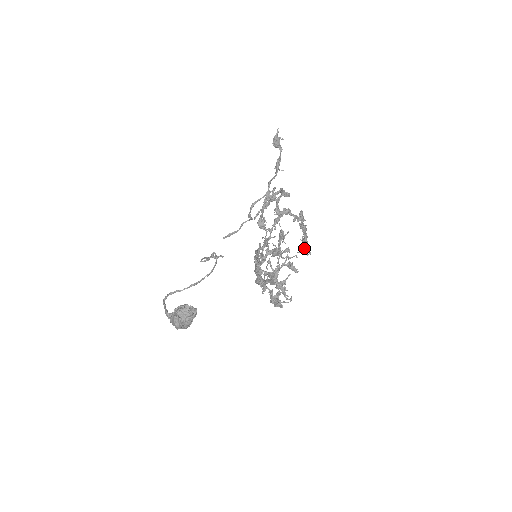
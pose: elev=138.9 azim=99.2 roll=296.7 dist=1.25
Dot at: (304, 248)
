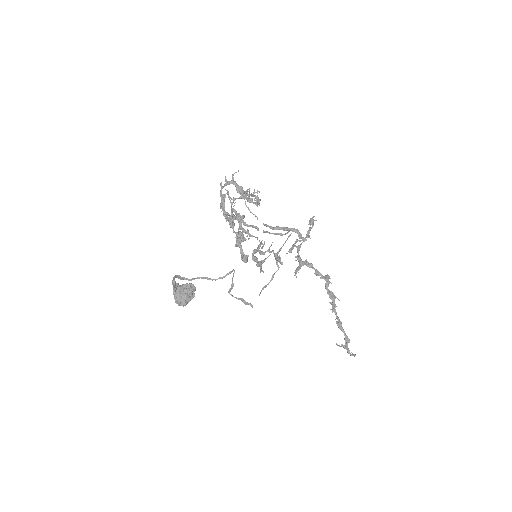
Dot at: (345, 341)
